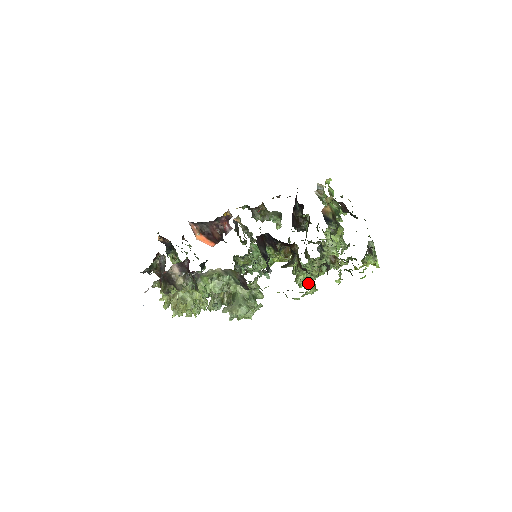
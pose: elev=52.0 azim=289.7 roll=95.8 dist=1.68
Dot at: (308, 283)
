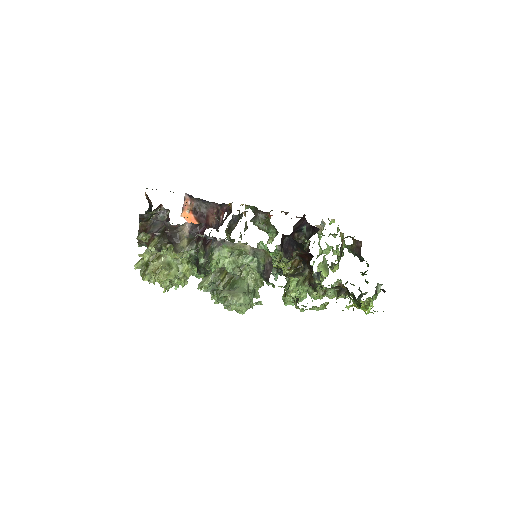
Dot at: occluded
